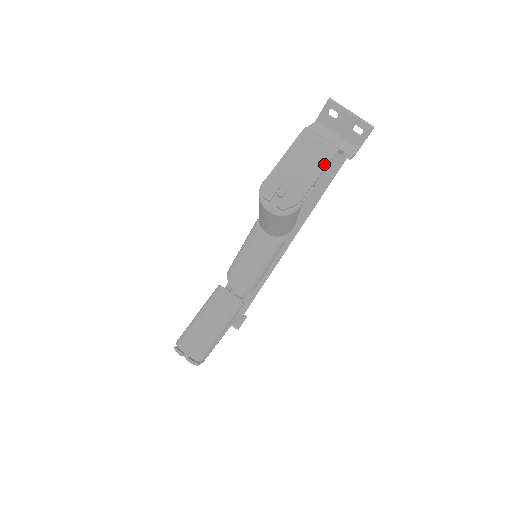
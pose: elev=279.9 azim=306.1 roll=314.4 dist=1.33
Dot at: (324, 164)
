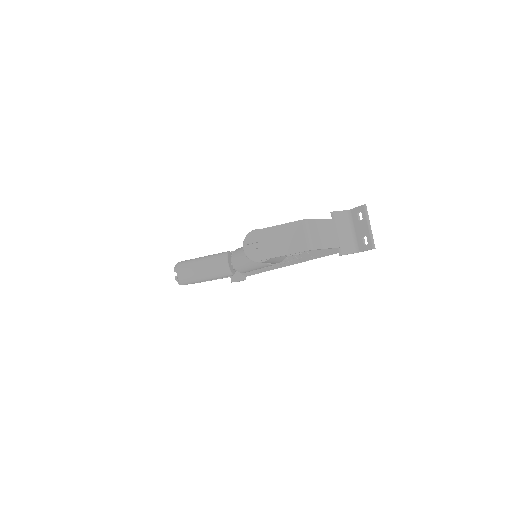
Dot at: (295, 251)
